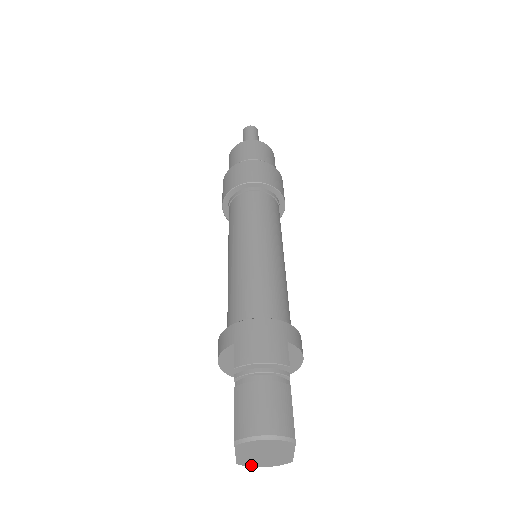
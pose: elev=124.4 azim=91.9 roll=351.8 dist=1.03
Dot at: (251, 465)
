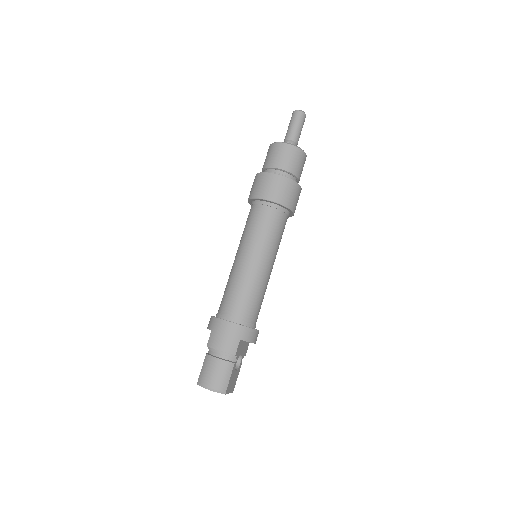
Dot at: occluded
